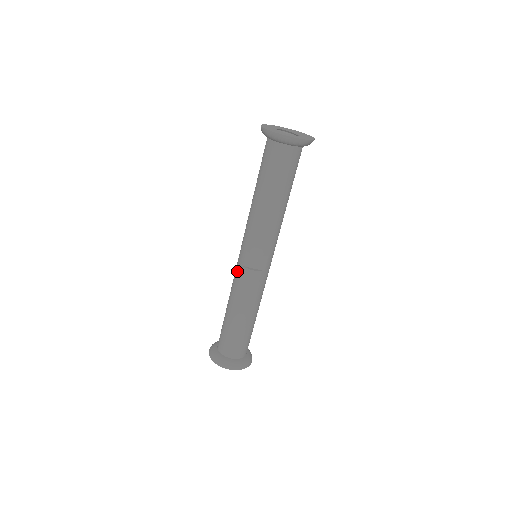
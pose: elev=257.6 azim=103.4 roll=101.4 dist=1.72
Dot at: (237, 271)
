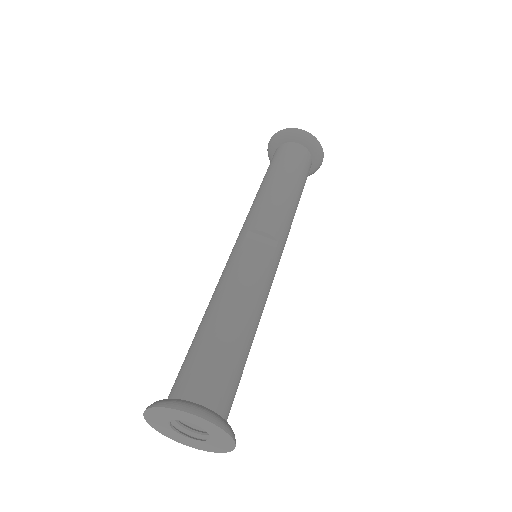
Dot at: (229, 260)
